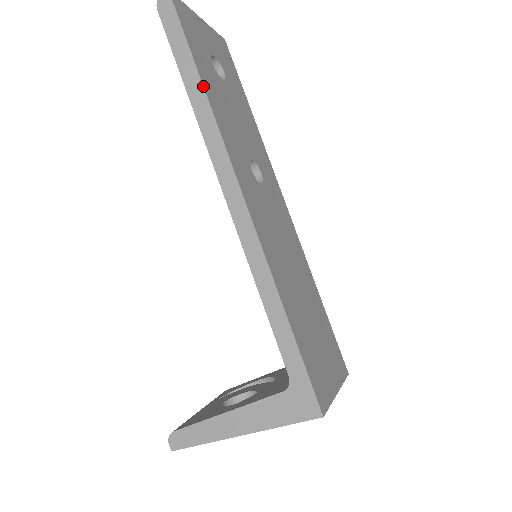
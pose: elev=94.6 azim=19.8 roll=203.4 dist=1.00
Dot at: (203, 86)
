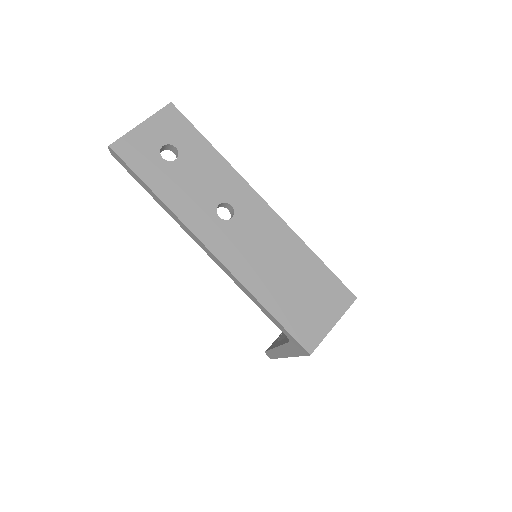
Dot at: (158, 198)
